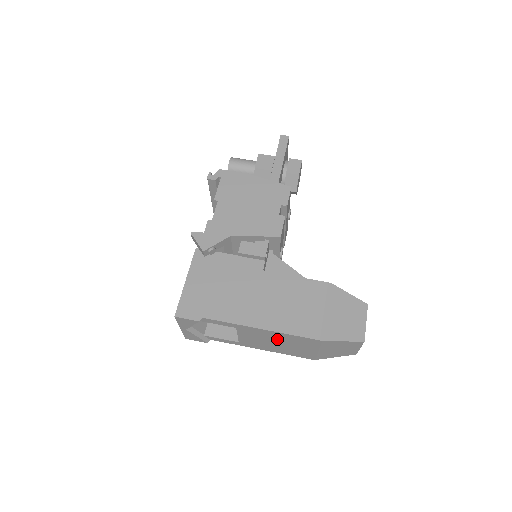
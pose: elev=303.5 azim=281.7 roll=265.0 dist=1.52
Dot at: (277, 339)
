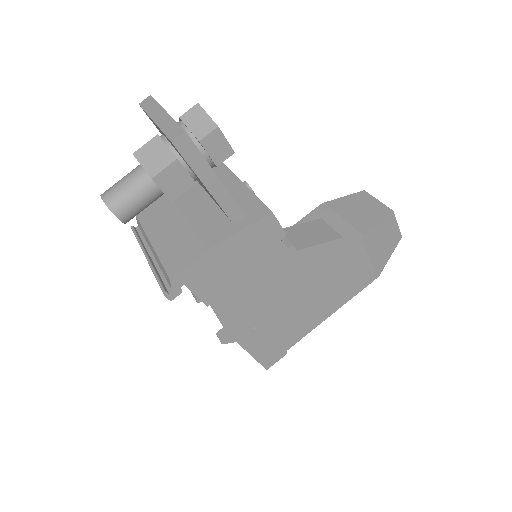
Dot at: occluded
